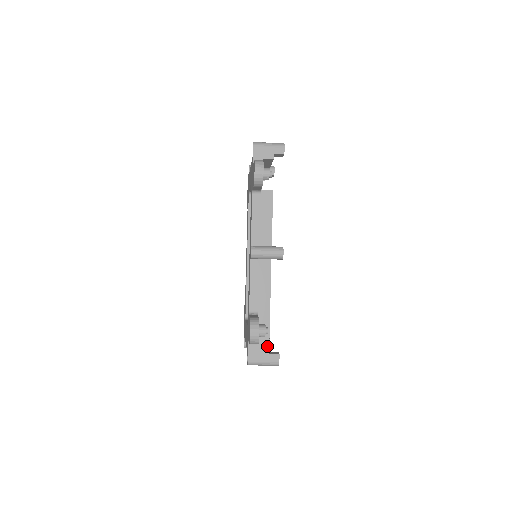
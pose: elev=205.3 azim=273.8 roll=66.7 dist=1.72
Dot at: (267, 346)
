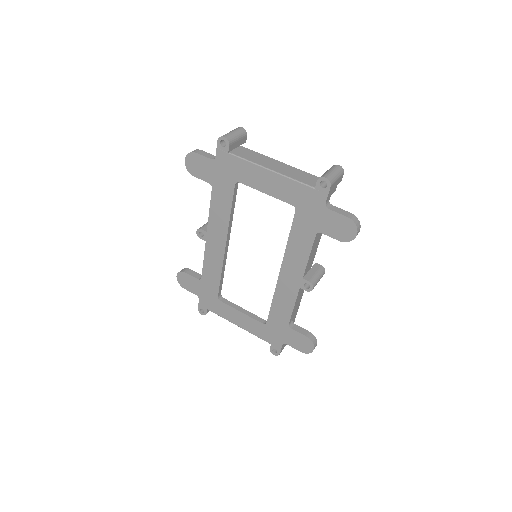
Dot at: occluded
